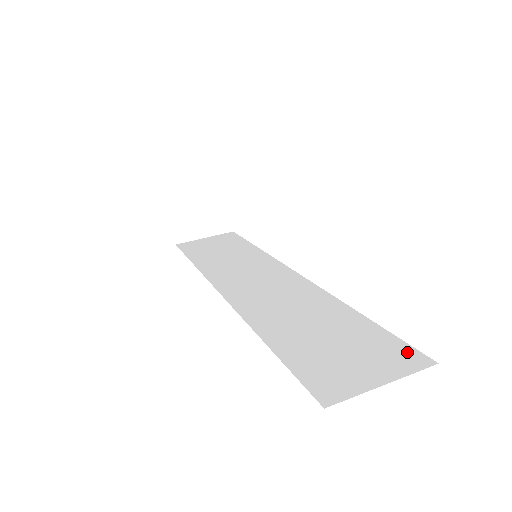
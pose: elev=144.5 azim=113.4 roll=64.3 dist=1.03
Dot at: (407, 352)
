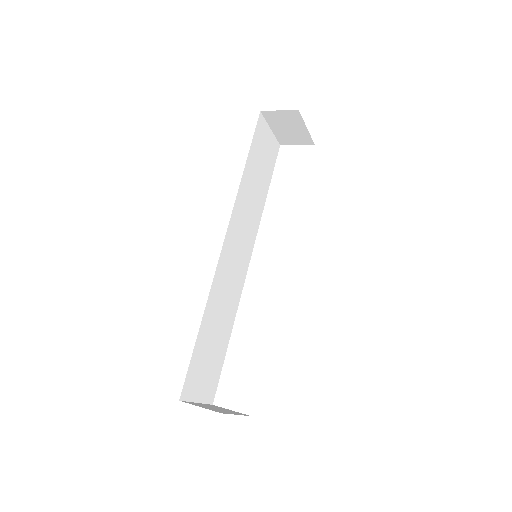
Dot at: occluded
